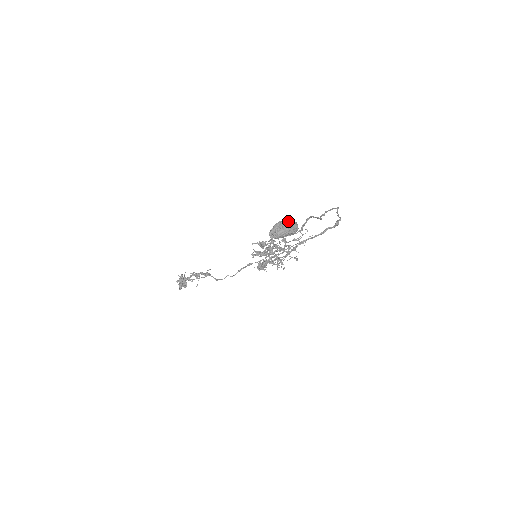
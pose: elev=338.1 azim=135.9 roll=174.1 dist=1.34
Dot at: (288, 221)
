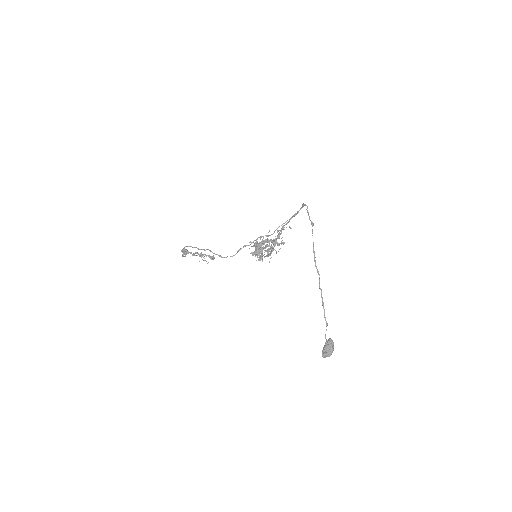
Dot at: (330, 348)
